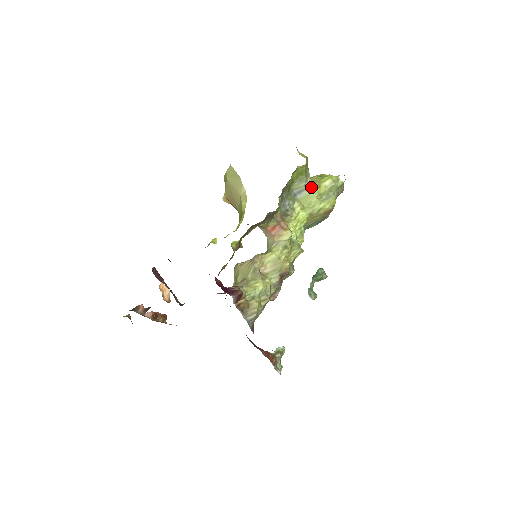
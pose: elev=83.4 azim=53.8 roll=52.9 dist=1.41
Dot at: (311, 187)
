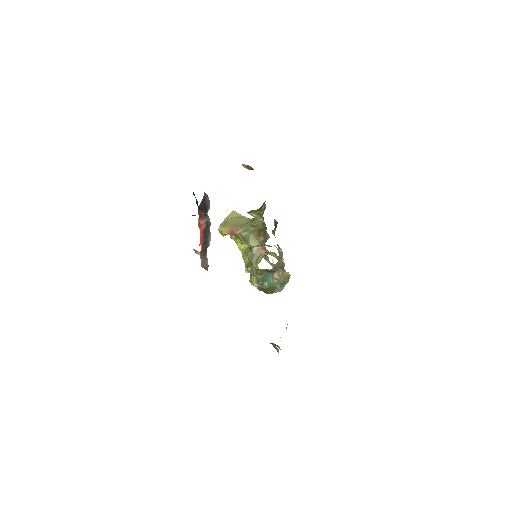
Dot at: (272, 263)
